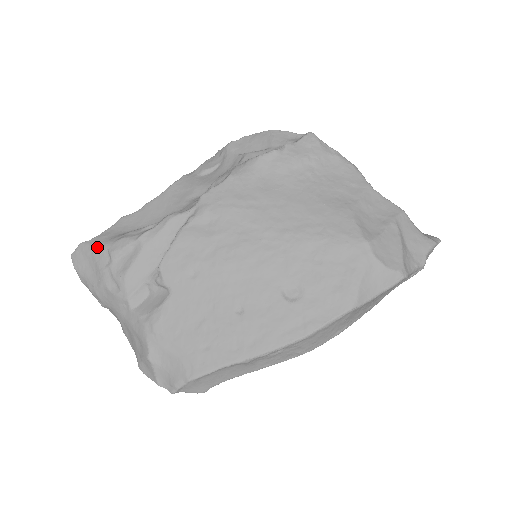
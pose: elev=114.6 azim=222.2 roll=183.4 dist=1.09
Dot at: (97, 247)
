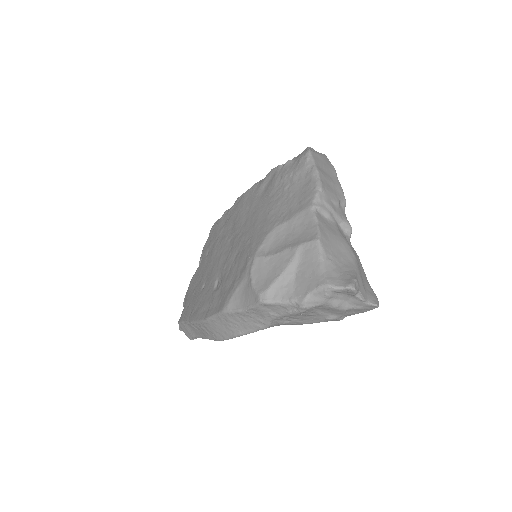
Dot at: occluded
